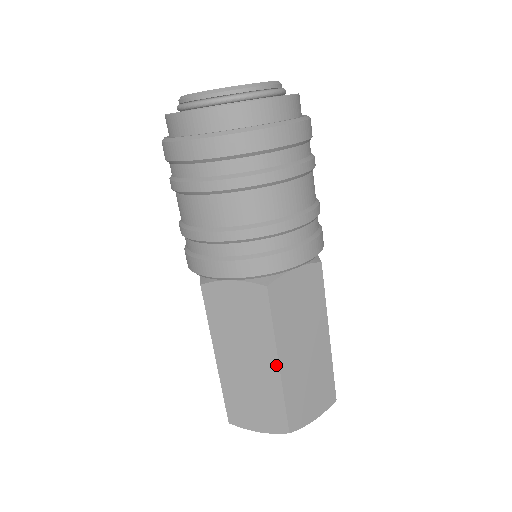
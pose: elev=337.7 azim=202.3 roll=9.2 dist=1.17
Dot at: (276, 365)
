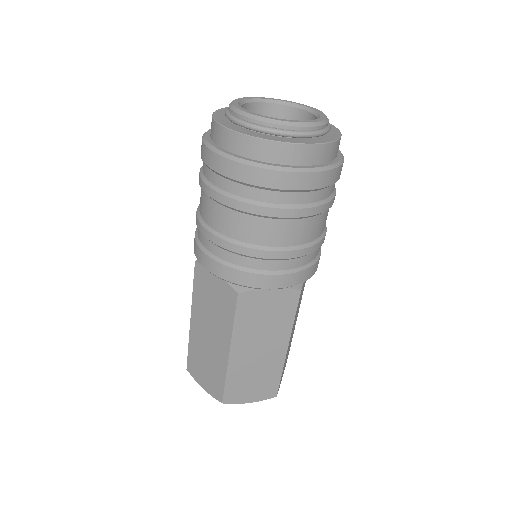
Dot at: (285, 349)
